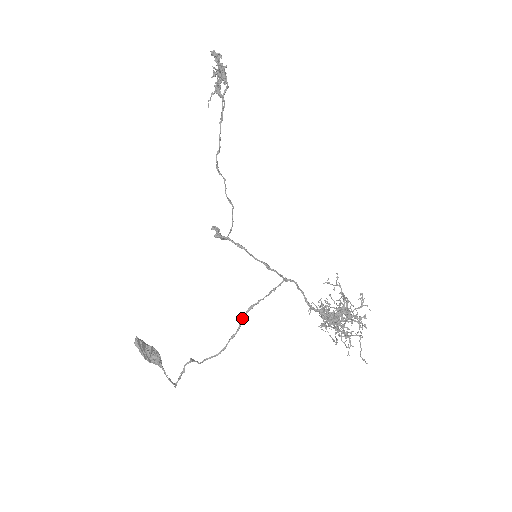
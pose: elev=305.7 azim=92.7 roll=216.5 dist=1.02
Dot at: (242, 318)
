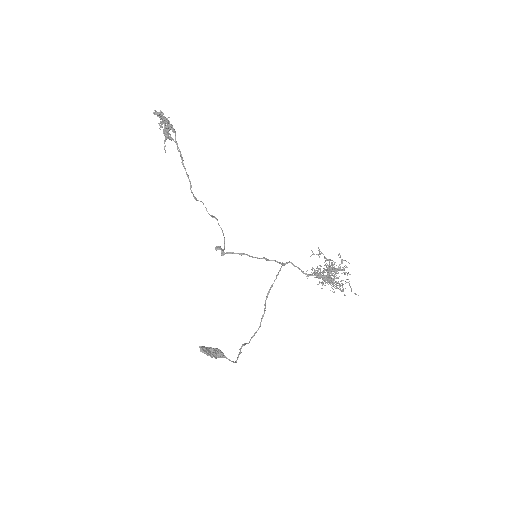
Dot at: (265, 302)
